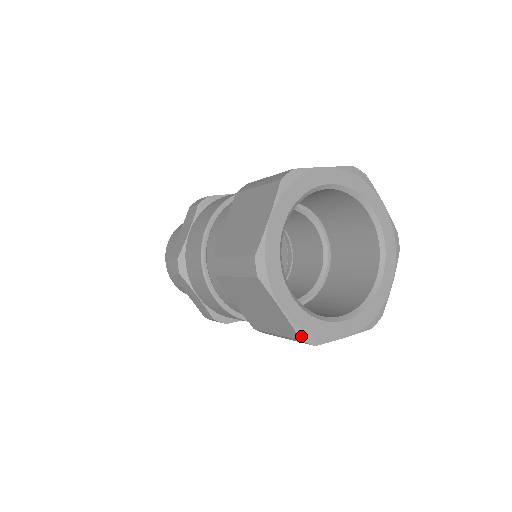
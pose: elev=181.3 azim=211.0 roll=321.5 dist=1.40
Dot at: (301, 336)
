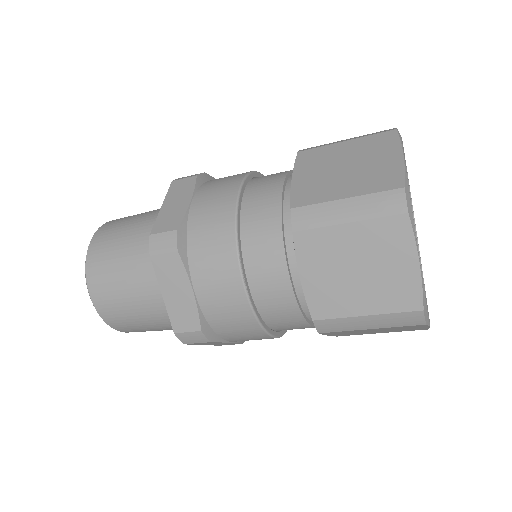
Dot at: (406, 187)
